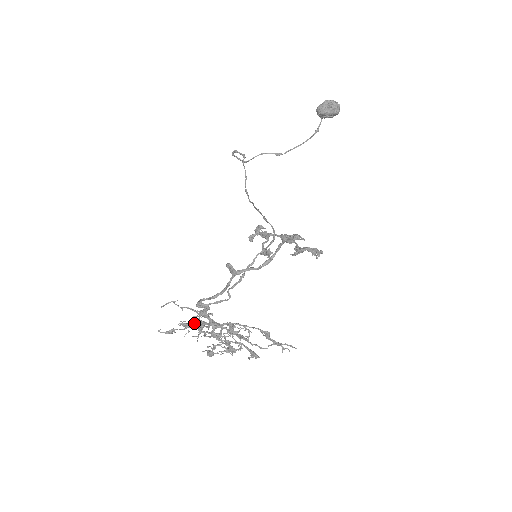
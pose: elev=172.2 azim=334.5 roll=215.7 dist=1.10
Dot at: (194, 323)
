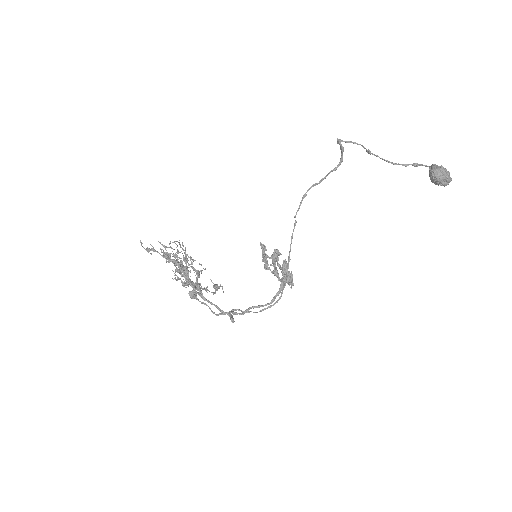
Dot at: (174, 260)
